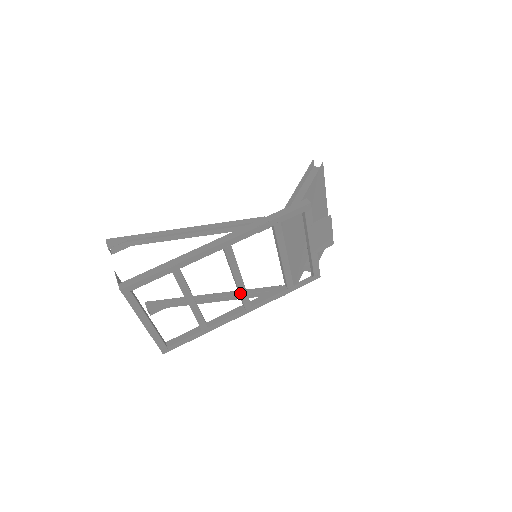
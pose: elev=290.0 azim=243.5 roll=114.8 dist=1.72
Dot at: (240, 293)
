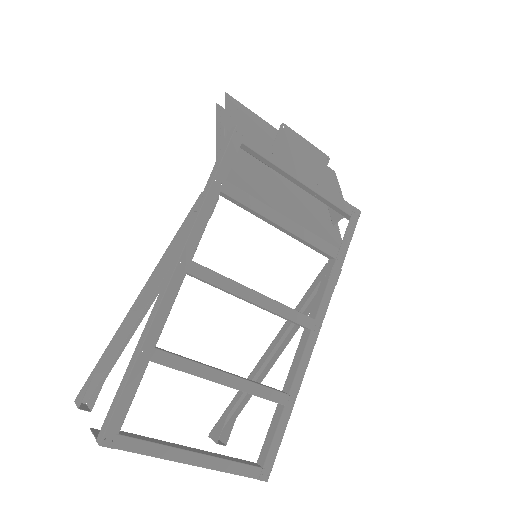
Dot at: (278, 314)
